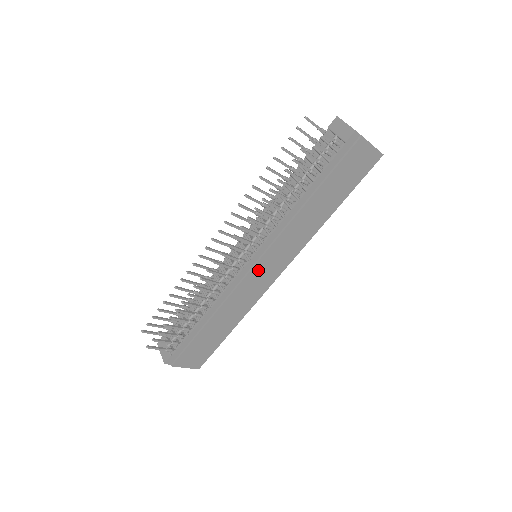
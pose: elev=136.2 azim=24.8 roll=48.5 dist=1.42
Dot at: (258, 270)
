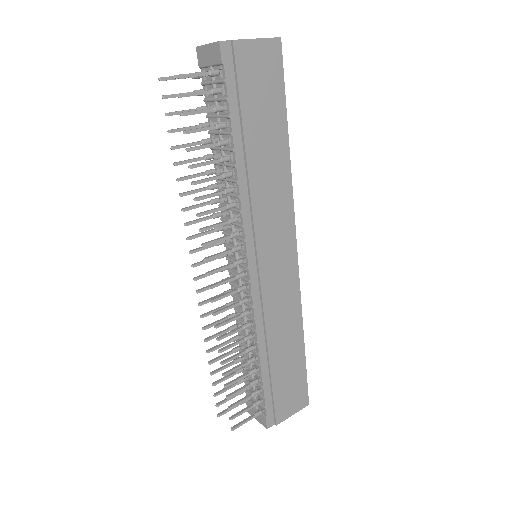
Dot at: (267, 269)
